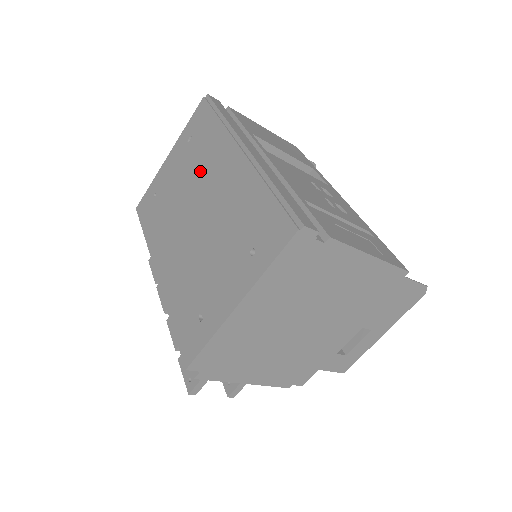
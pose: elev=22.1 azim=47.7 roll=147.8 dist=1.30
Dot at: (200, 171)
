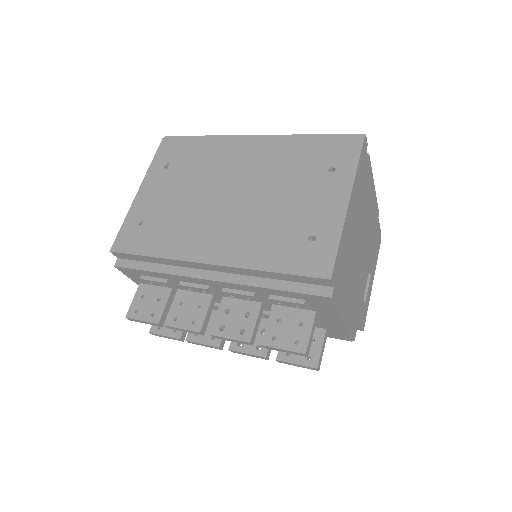
Dot at: (208, 172)
